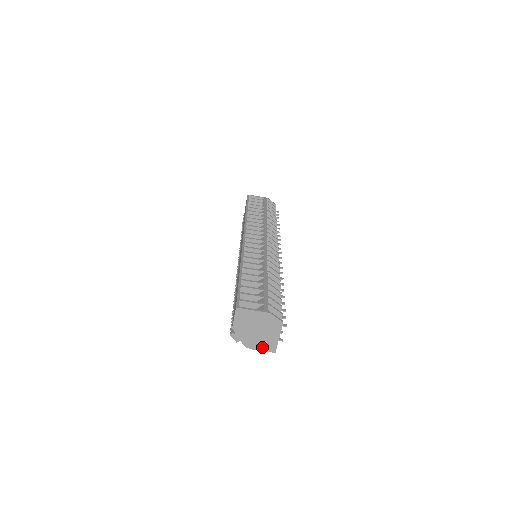
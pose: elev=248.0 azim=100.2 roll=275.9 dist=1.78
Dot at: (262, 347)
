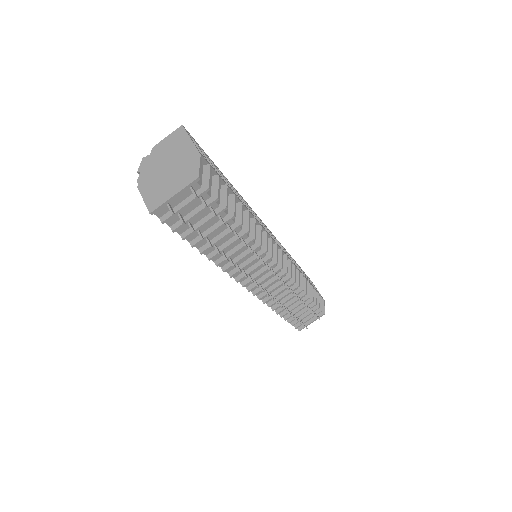
Dot at: (148, 194)
